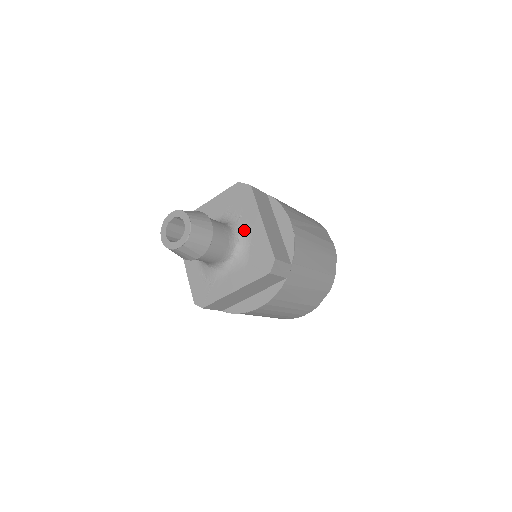
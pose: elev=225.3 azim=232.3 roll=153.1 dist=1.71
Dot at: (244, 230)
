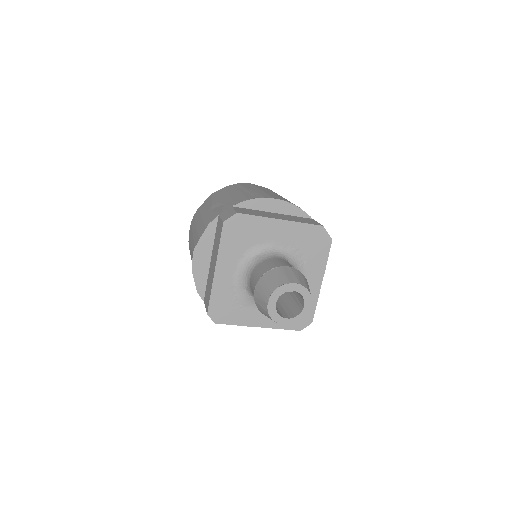
Dot at: occluded
